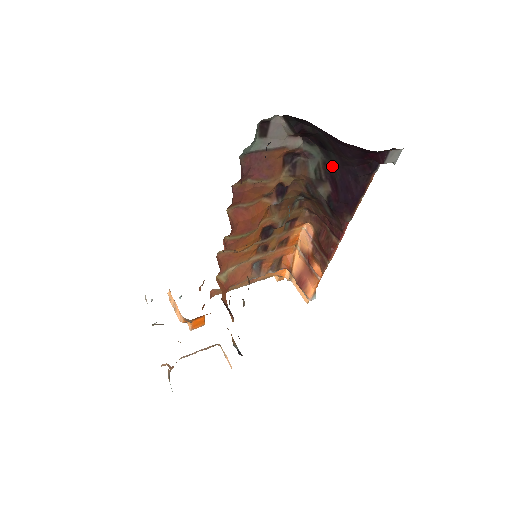
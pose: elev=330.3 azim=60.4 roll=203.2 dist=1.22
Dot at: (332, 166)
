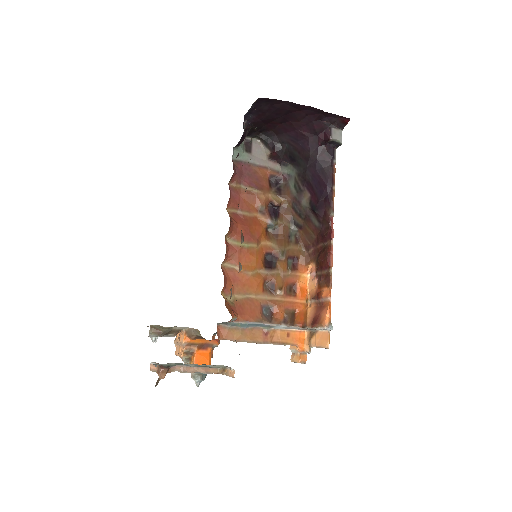
Dot at: (304, 172)
